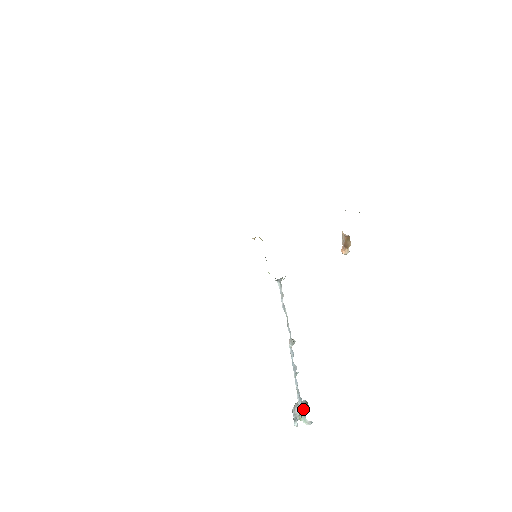
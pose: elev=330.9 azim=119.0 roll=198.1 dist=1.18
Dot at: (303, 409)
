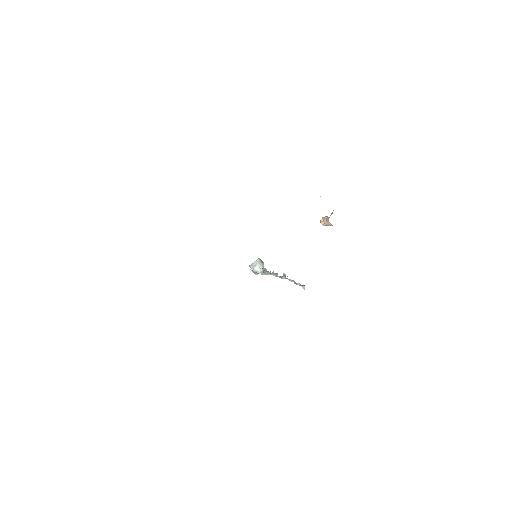
Dot at: occluded
